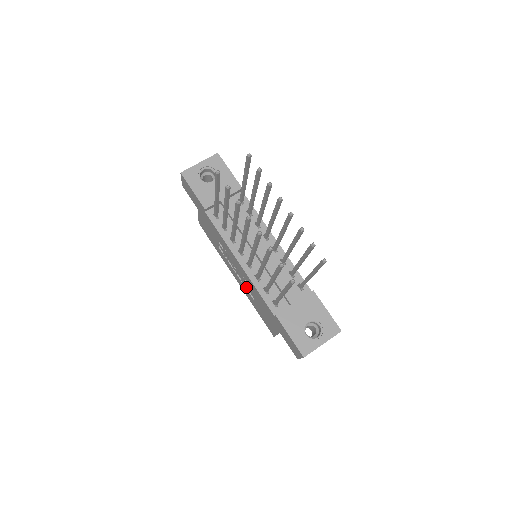
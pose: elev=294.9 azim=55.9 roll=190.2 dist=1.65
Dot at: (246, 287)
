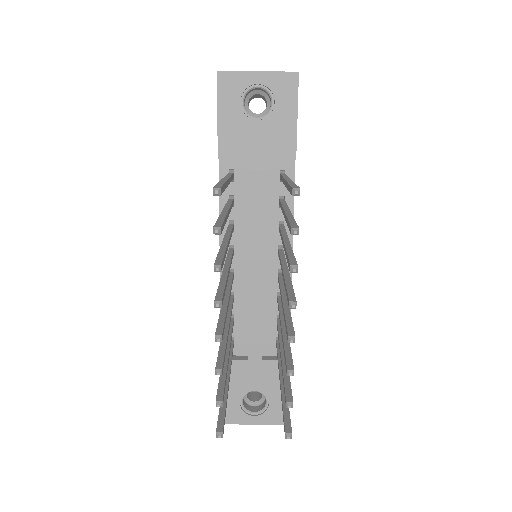
Dot at: occluded
